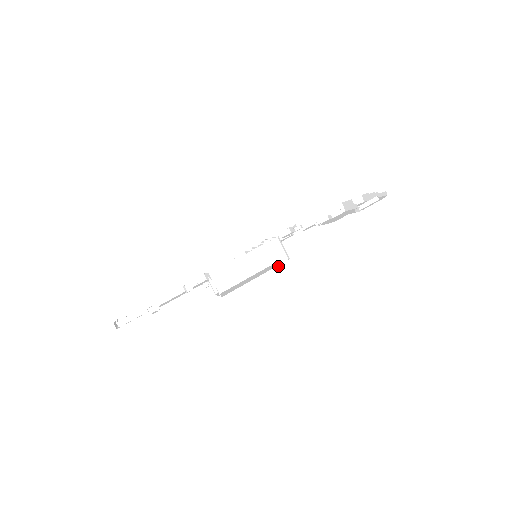
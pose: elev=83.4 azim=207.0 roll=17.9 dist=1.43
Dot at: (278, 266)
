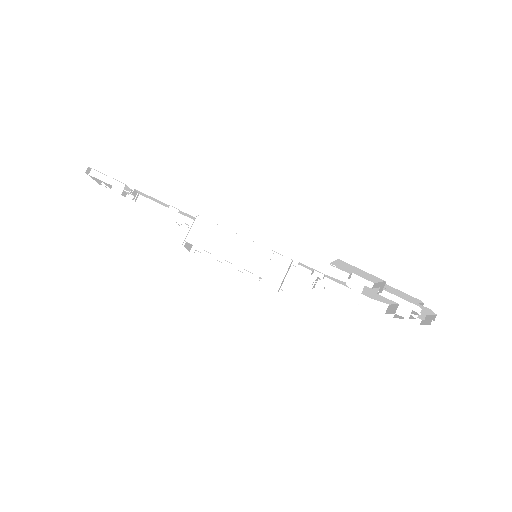
Dot at: (261, 283)
